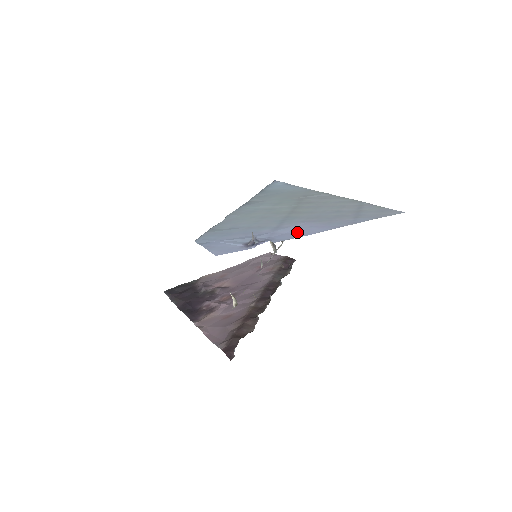
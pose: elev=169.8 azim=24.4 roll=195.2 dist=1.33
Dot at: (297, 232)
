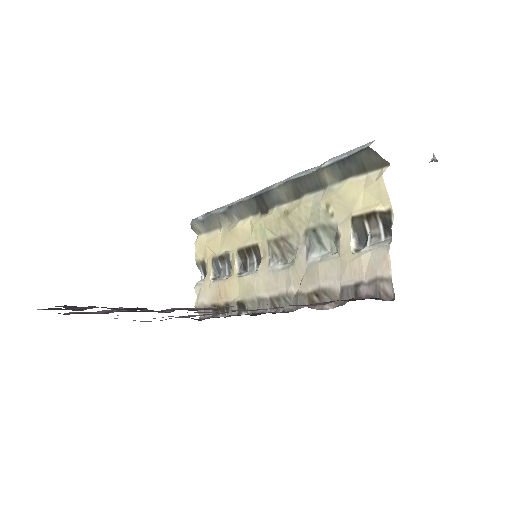
Dot at: occluded
